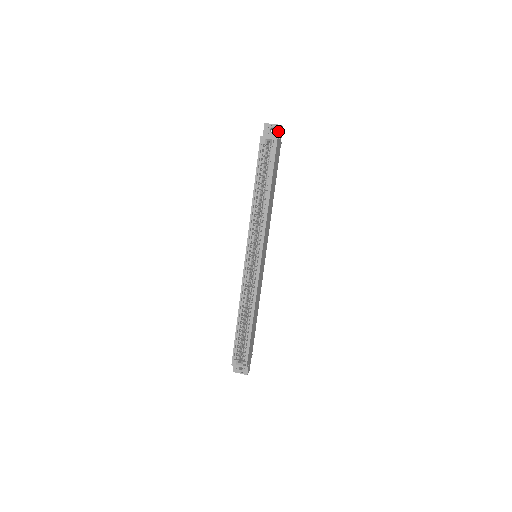
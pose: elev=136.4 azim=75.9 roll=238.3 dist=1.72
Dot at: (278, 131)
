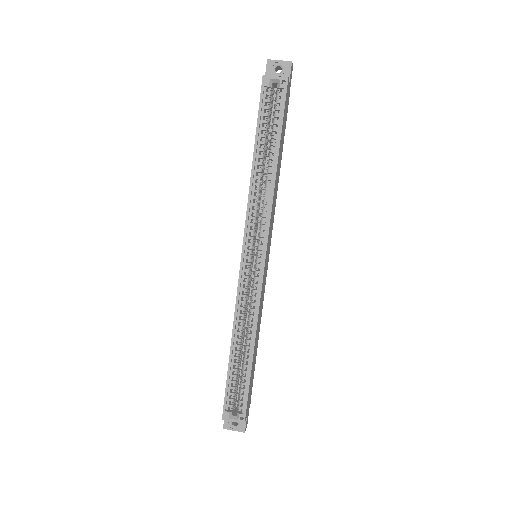
Dot at: (287, 70)
